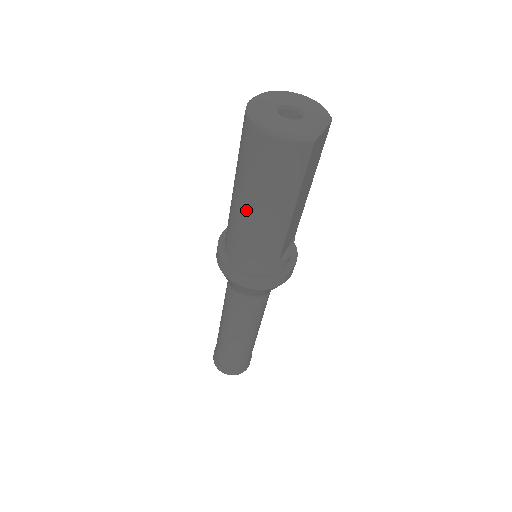
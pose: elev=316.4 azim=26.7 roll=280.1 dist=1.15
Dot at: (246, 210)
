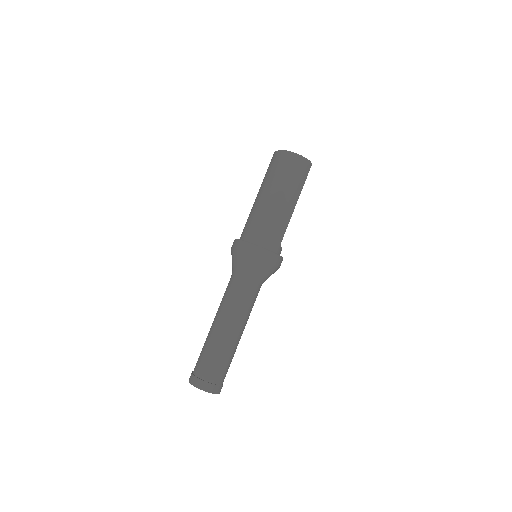
Dot at: (272, 200)
